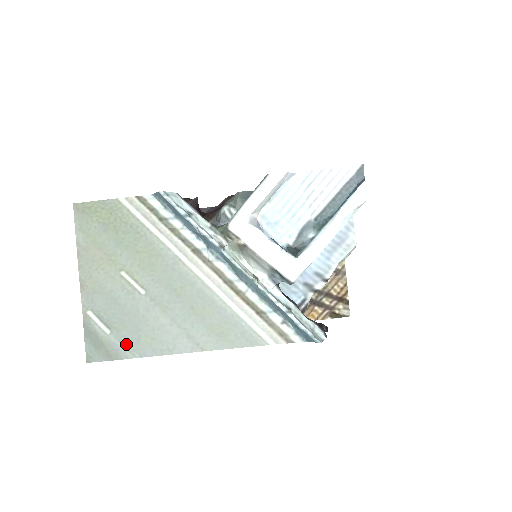
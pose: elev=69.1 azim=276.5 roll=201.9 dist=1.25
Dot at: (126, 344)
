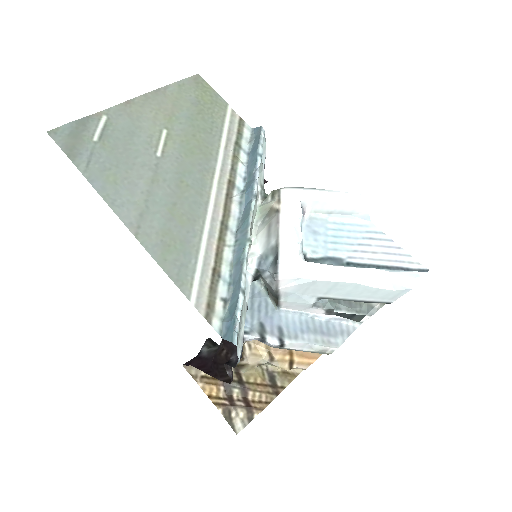
Dot at: (93, 160)
